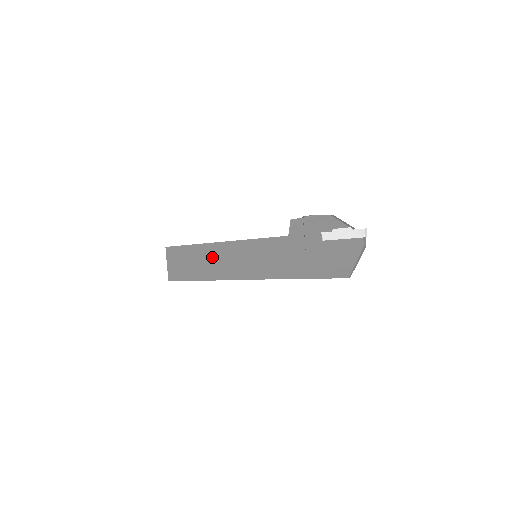
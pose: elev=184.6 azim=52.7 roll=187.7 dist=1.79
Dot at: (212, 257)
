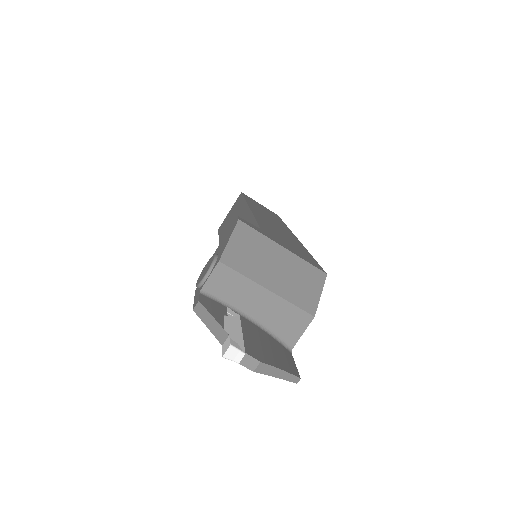
Dot at: occluded
